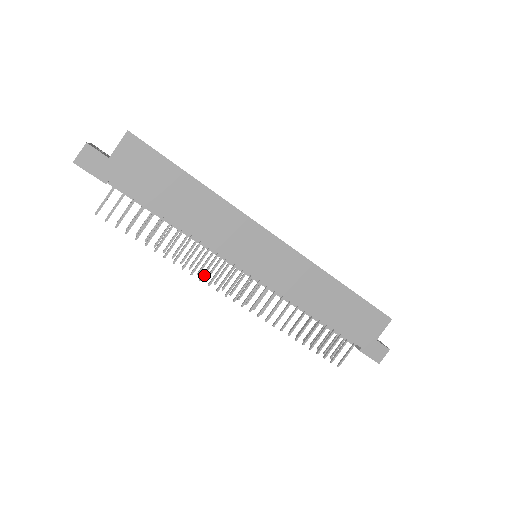
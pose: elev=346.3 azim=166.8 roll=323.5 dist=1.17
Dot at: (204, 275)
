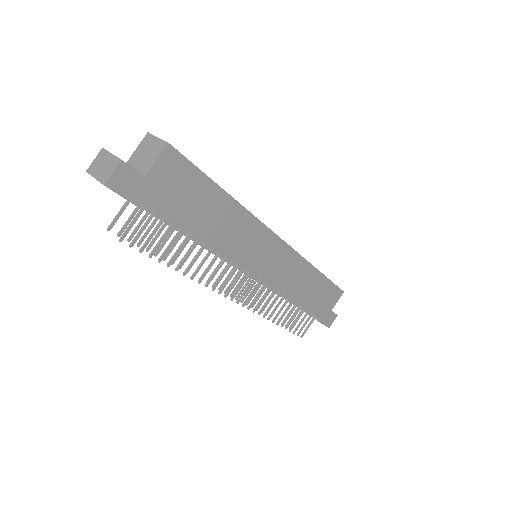
Dot at: (217, 285)
